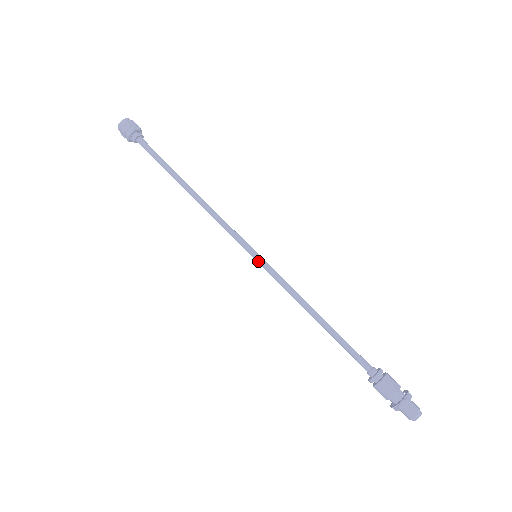
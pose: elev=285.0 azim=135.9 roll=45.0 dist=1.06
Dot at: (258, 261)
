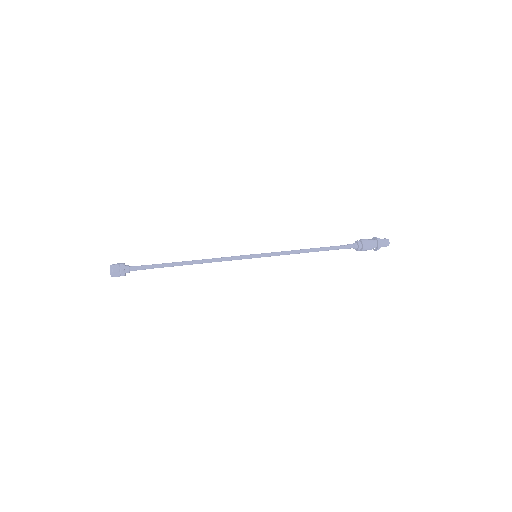
Dot at: (260, 256)
